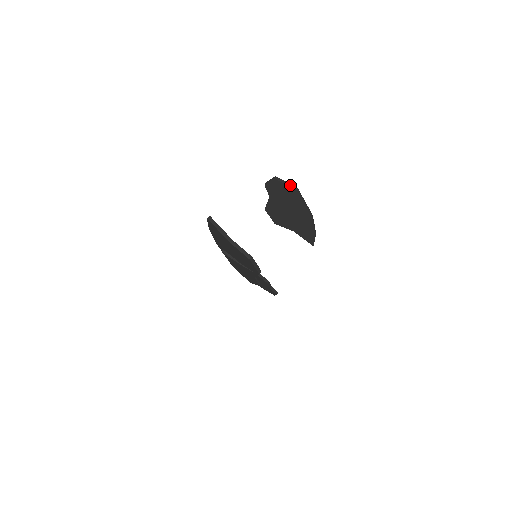
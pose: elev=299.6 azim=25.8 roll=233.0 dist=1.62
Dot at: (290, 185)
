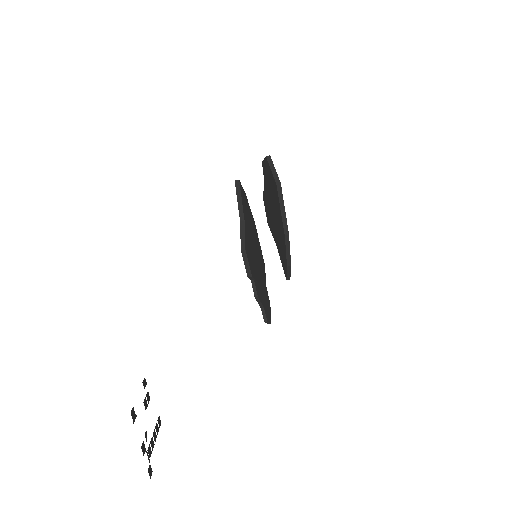
Dot at: (275, 174)
